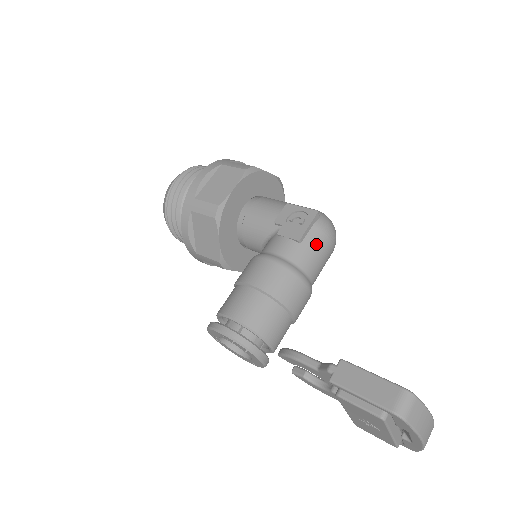
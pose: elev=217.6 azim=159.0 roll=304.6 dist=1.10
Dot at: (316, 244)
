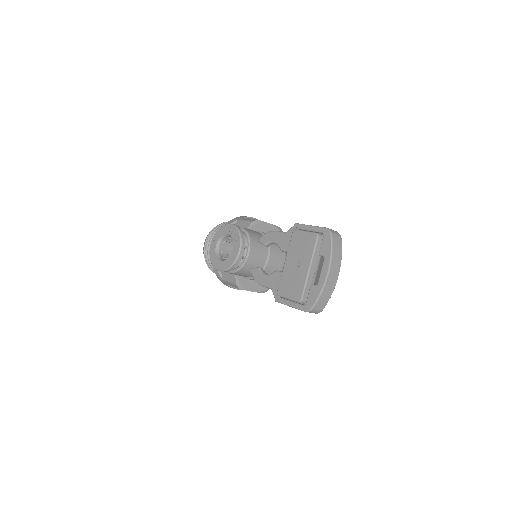
Dot at: occluded
